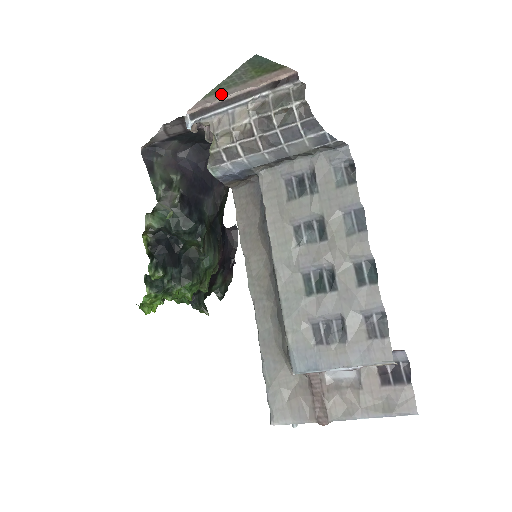
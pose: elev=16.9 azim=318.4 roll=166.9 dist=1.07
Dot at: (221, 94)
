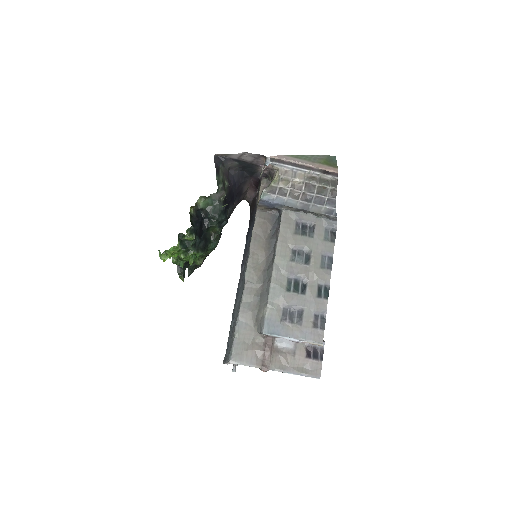
Dot at: (297, 159)
